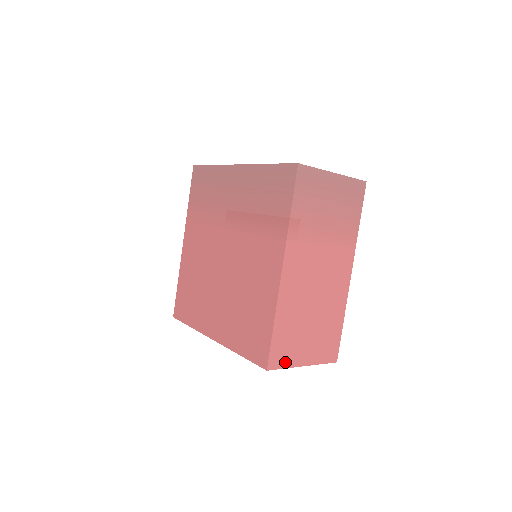
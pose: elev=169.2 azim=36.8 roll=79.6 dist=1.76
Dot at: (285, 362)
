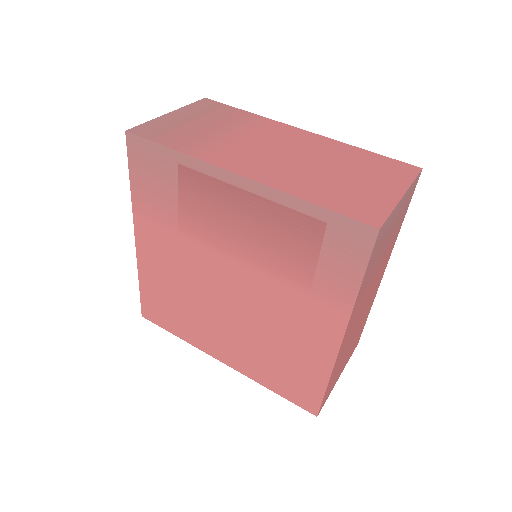
Dot at: (329, 394)
